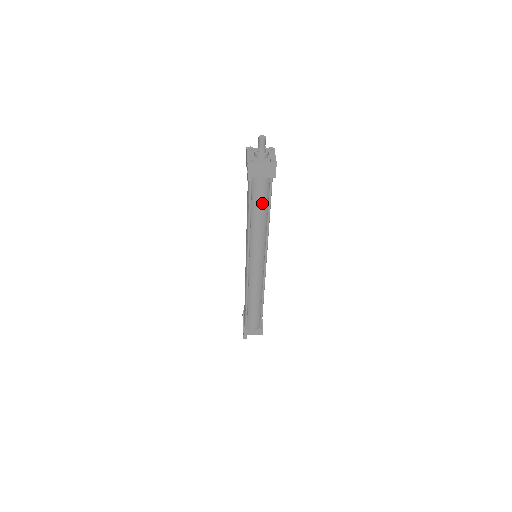
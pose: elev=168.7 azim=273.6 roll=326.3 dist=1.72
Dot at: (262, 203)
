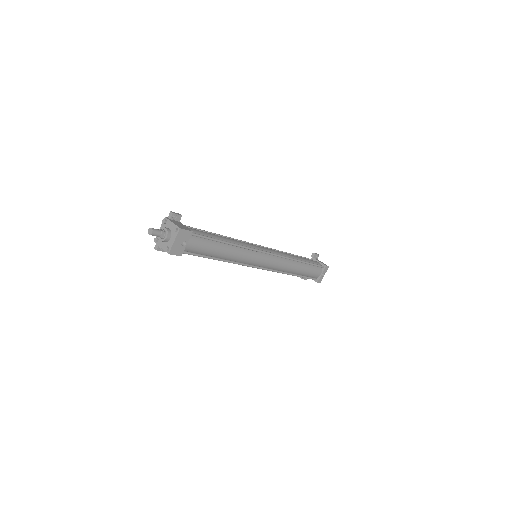
Dot at: occluded
